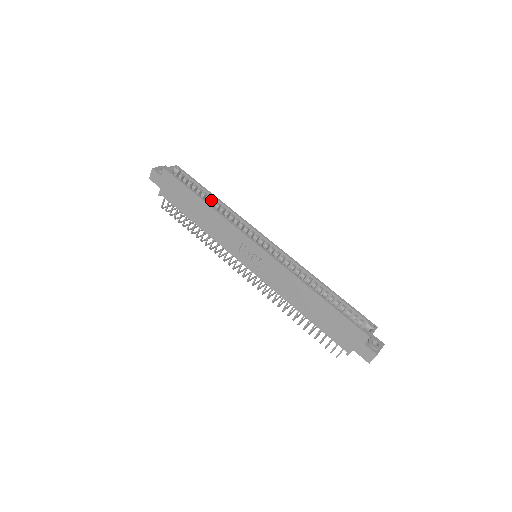
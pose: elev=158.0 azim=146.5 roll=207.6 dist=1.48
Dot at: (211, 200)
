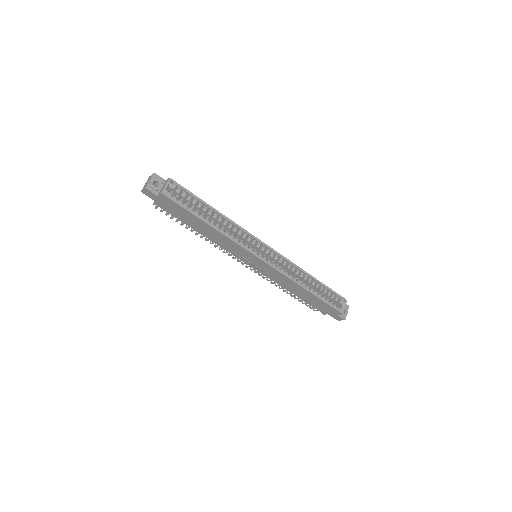
Dot at: (211, 212)
